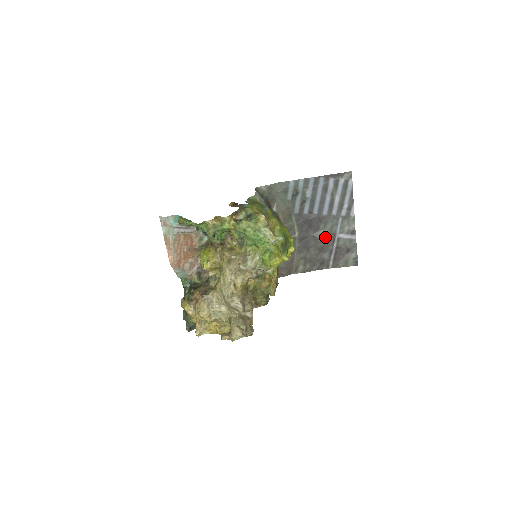
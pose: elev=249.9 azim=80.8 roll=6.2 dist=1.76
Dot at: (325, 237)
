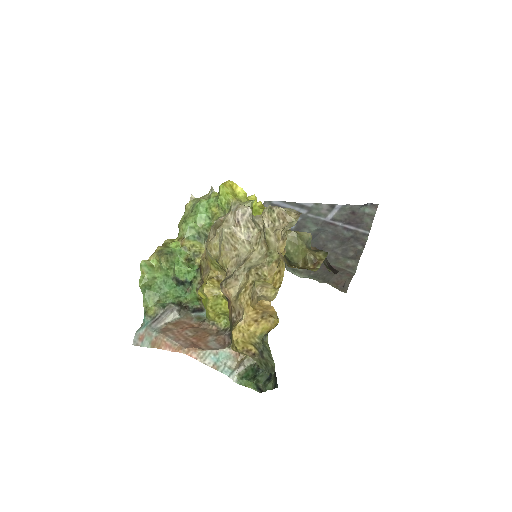
Dot at: (322, 231)
